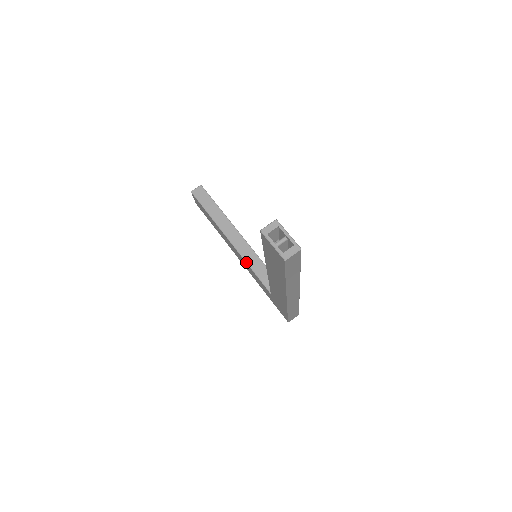
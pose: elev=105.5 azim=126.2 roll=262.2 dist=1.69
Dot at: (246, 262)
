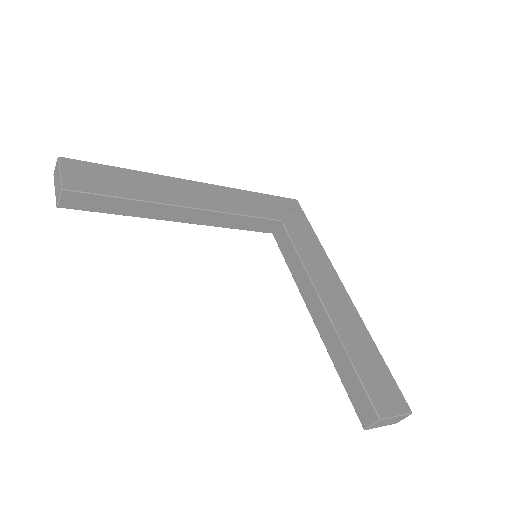
Dot at: occluded
